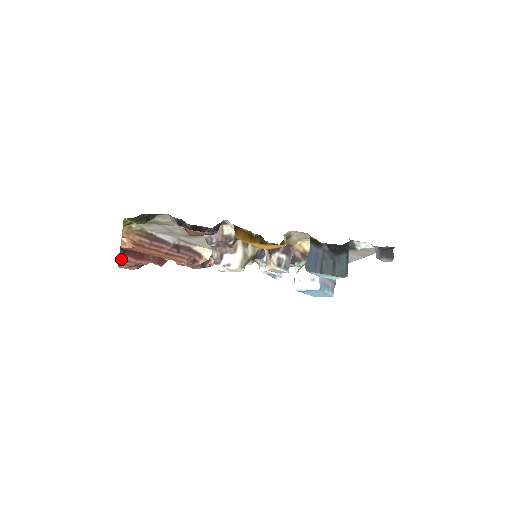
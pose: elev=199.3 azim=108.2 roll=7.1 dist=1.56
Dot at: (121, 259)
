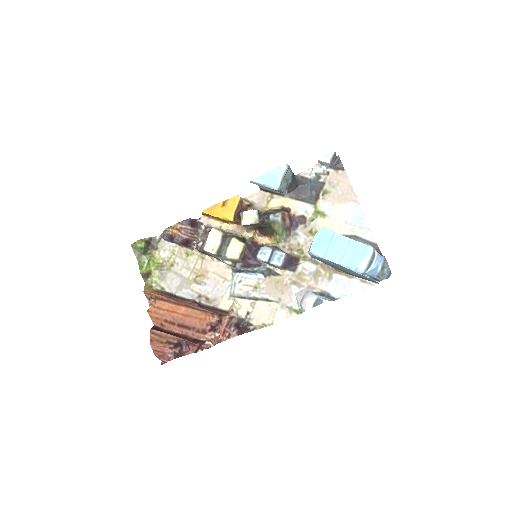
Dot at: (152, 334)
